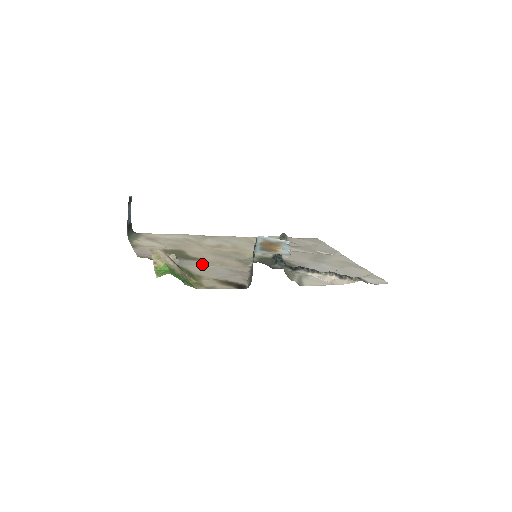
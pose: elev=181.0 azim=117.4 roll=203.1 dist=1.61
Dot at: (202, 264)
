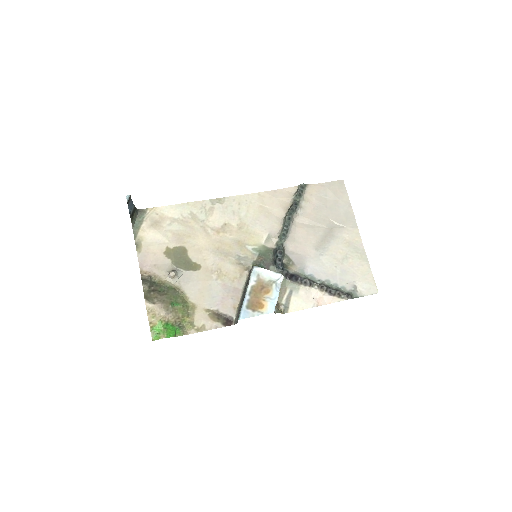
Dot at: (199, 280)
